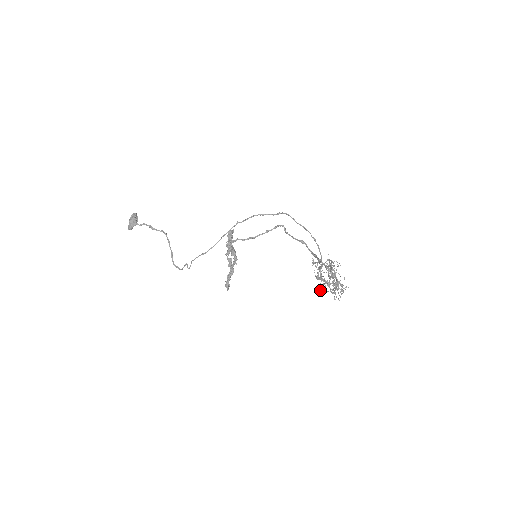
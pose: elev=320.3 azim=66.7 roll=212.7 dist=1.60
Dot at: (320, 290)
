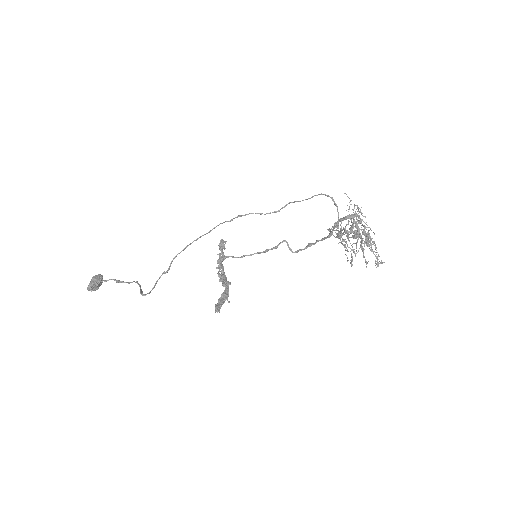
Dot at: (348, 260)
